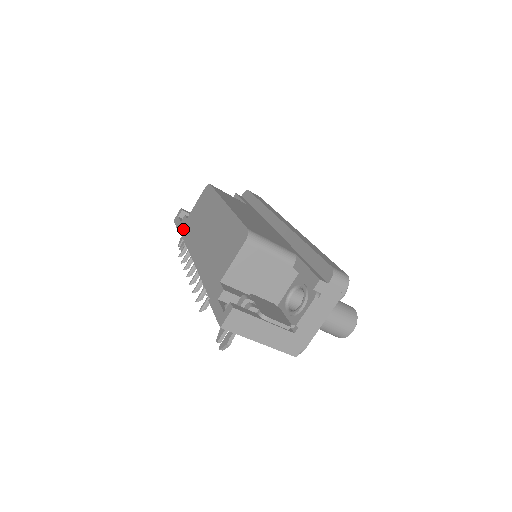
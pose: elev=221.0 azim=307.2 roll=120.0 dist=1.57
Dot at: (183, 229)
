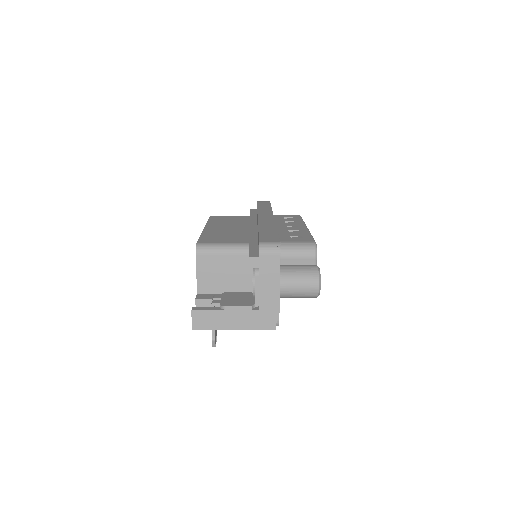
Dot at: occluded
